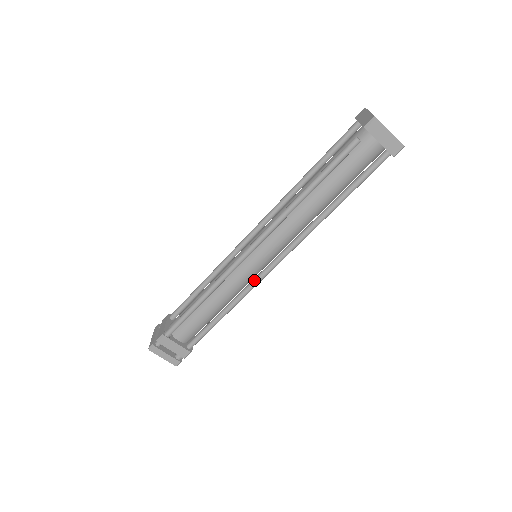
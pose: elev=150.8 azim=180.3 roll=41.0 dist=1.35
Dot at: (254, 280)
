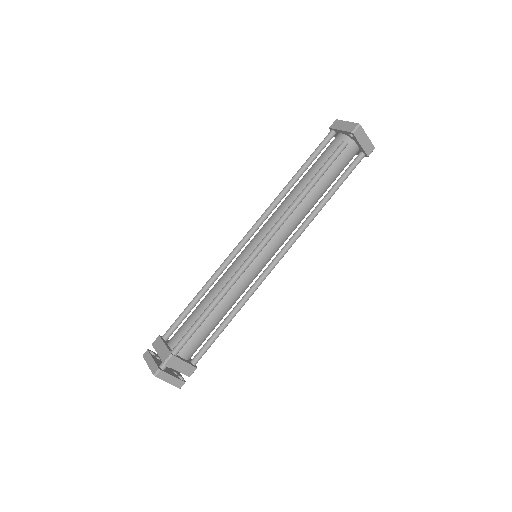
Dot at: (260, 278)
